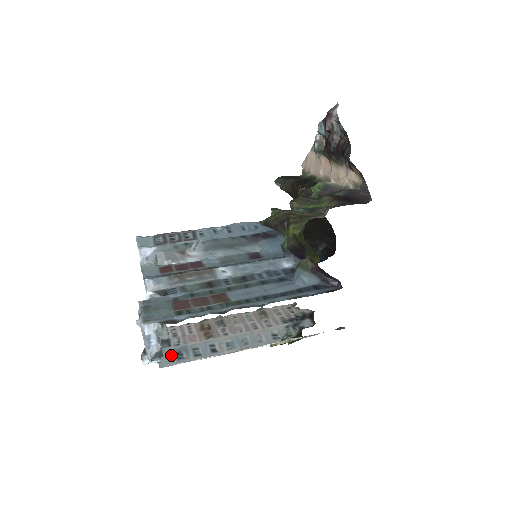
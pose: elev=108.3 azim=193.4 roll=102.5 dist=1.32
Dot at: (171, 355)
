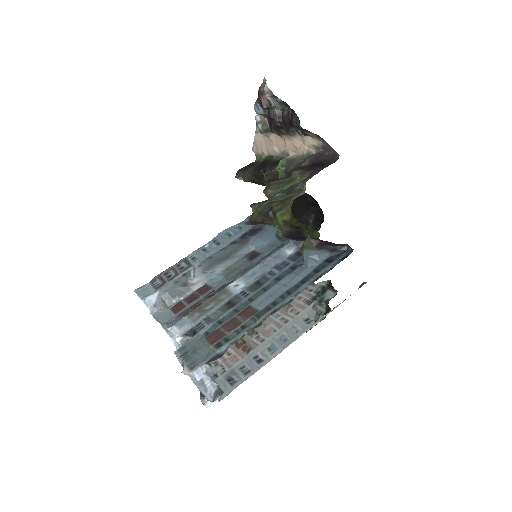
Dot at: (223, 384)
